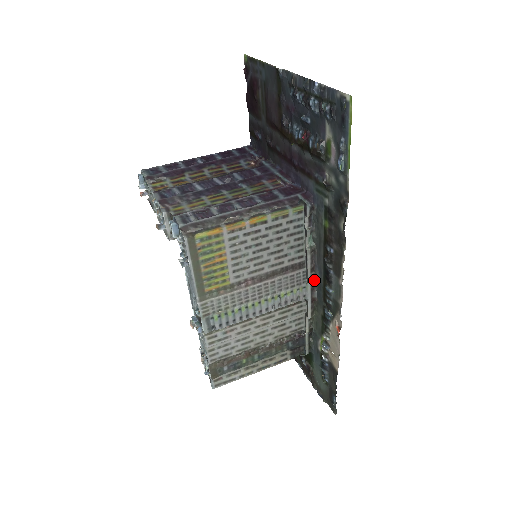
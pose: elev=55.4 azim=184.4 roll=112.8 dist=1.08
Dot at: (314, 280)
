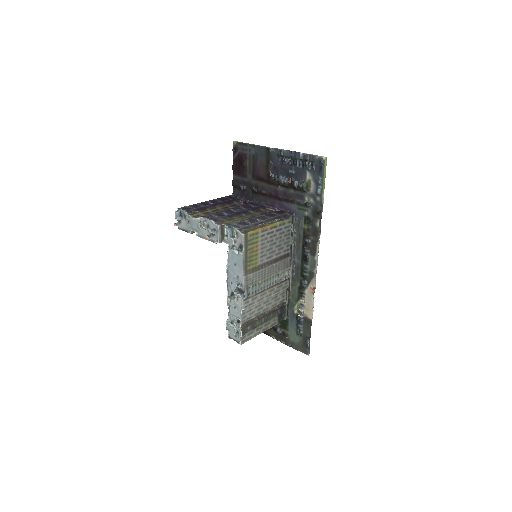
Dot at: (293, 265)
